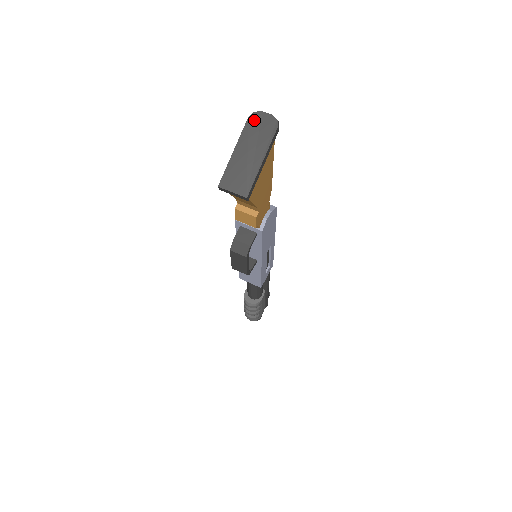
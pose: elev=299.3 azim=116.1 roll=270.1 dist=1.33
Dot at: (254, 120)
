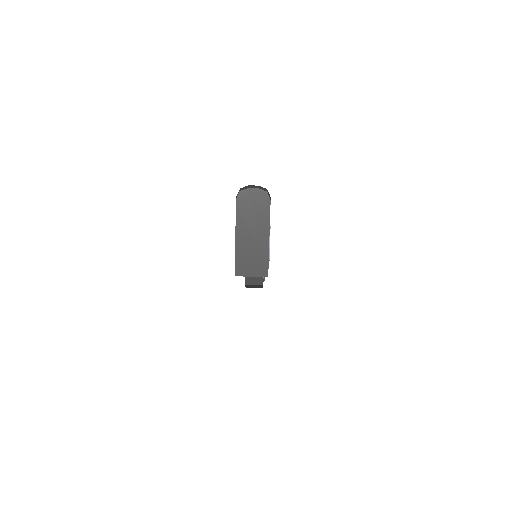
Dot at: (243, 200)
